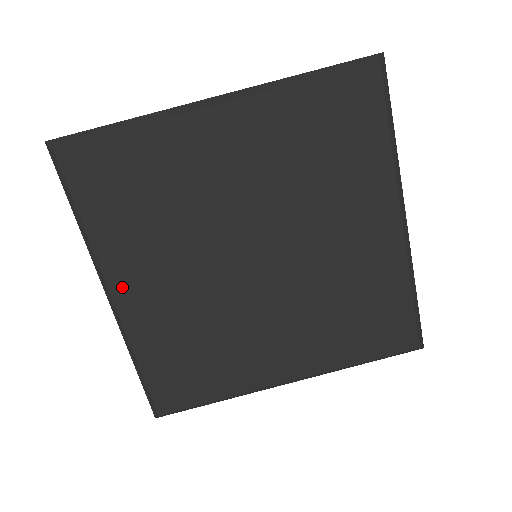
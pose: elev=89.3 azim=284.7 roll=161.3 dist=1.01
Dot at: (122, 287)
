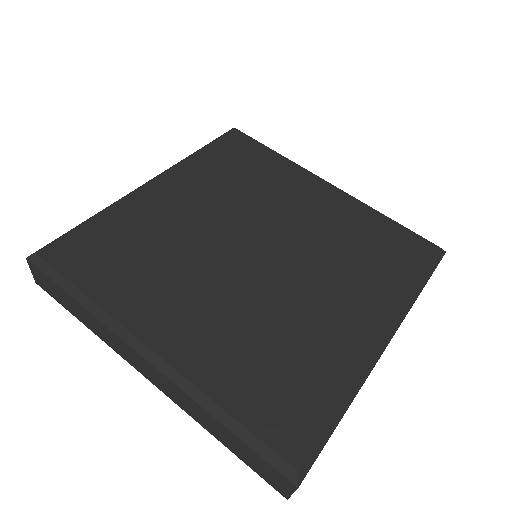
Dot at: (156, 334)
